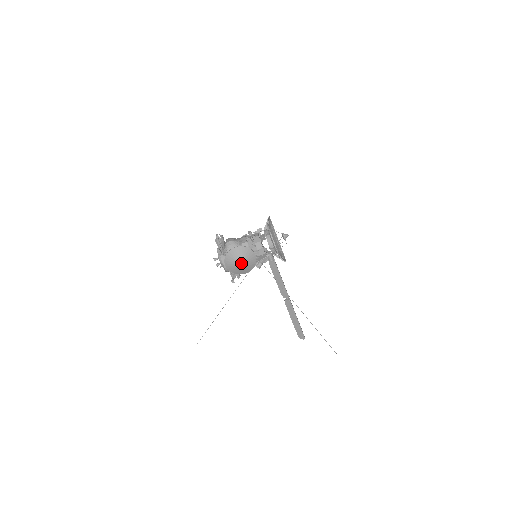
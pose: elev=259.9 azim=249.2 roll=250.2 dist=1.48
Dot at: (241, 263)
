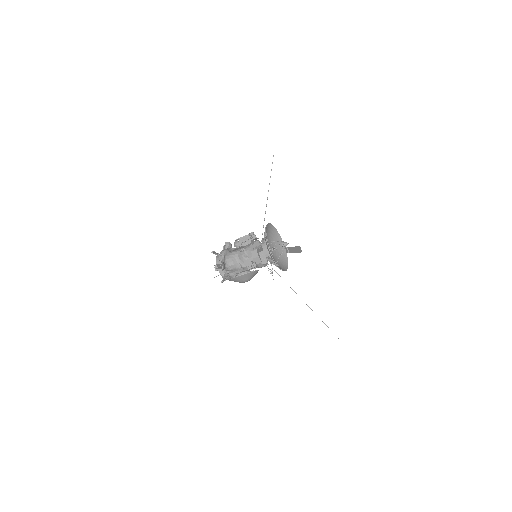
Dot at: occluded
